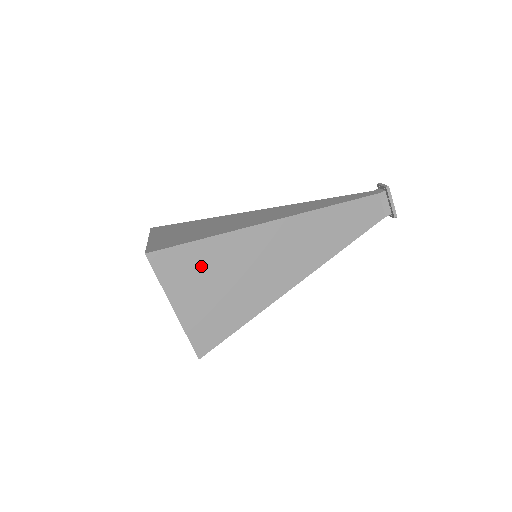
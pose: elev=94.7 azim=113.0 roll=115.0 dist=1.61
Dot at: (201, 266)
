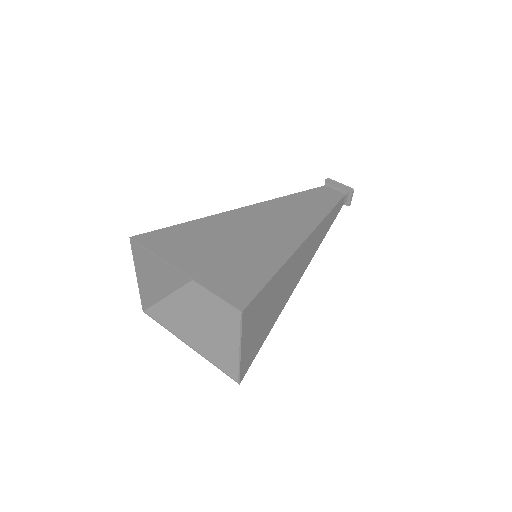
Dot at: (194, 238)
